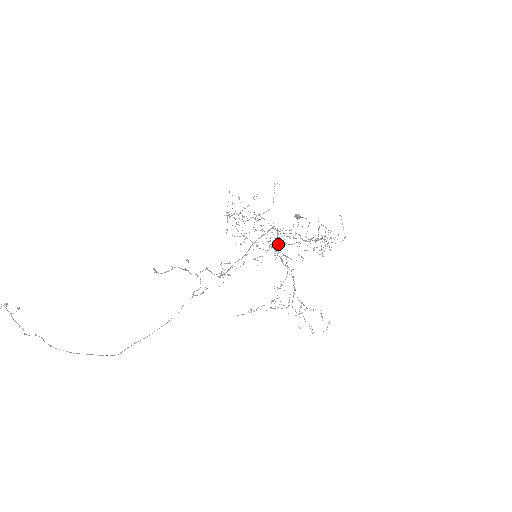
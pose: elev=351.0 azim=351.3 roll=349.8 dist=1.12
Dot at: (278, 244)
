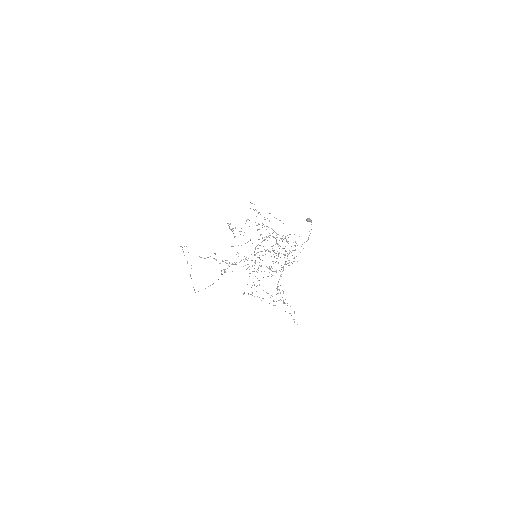
Dot at: occluded
